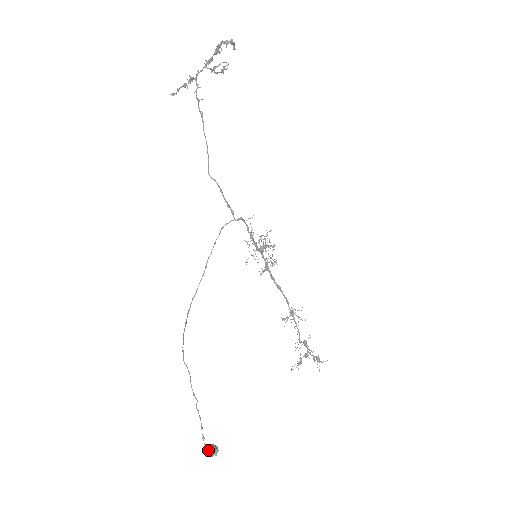
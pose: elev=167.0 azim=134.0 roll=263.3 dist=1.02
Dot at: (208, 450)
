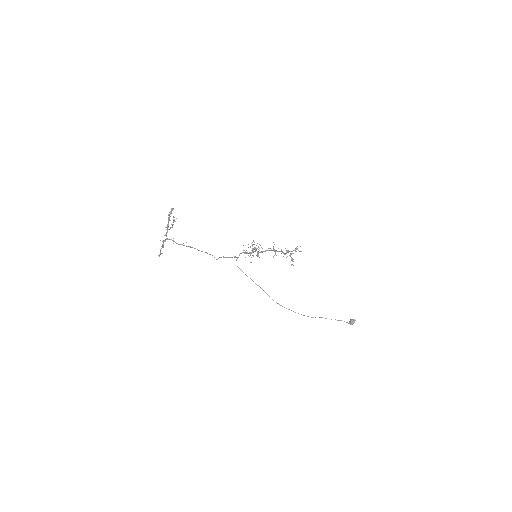
Dot at: (352, 323)
